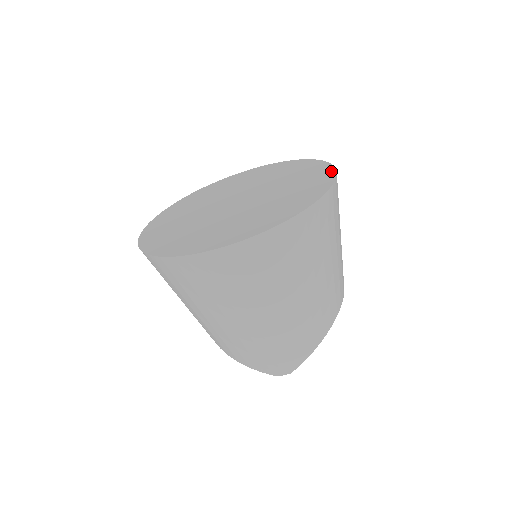
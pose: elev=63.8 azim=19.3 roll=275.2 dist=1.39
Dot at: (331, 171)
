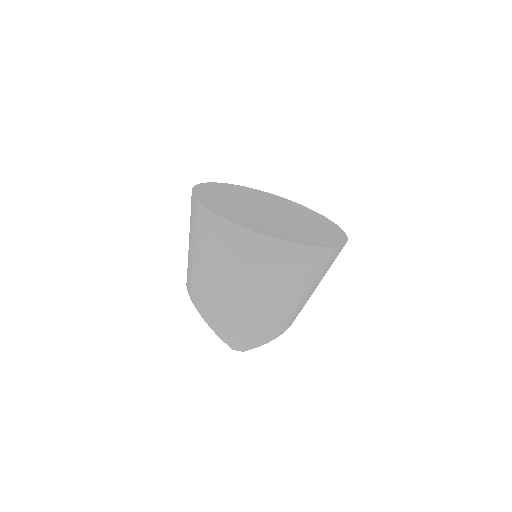
Dot at: (340, 229)
